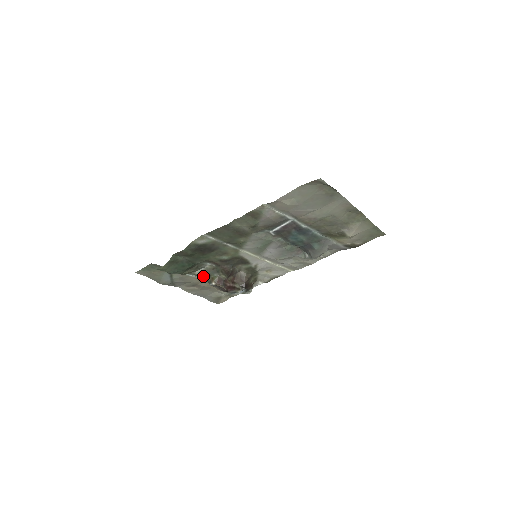
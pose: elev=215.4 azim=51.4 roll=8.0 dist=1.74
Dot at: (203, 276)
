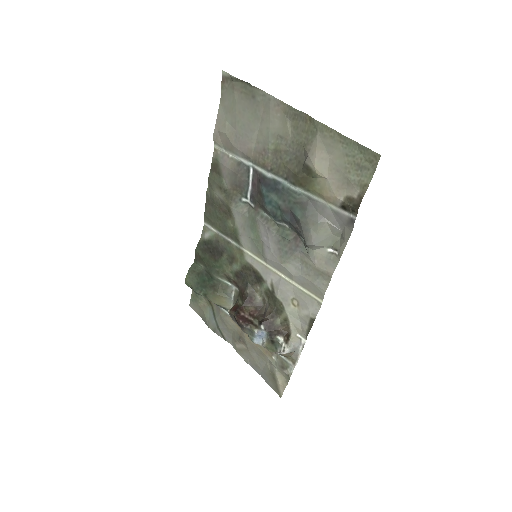
Dot at: occluded
